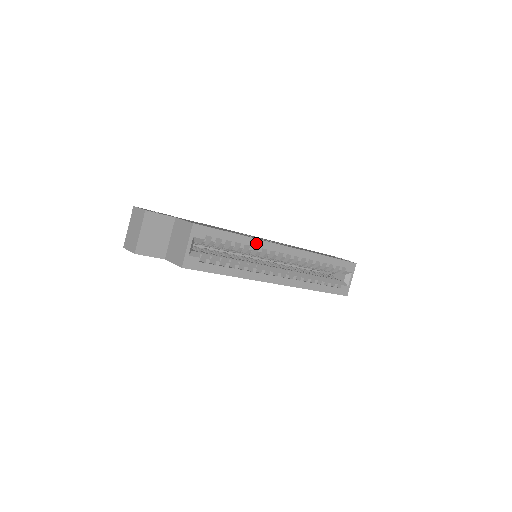
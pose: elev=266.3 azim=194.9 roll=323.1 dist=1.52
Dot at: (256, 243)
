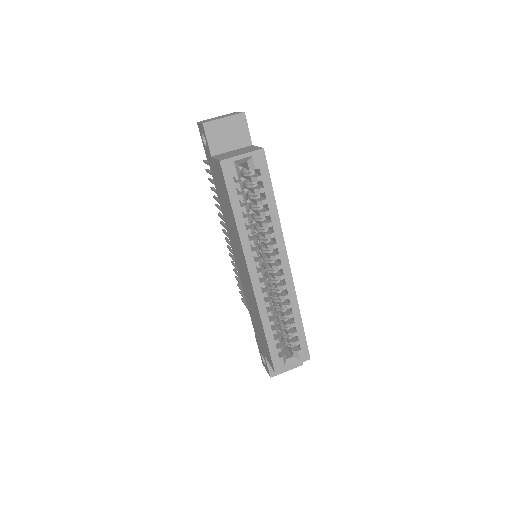
Dot at: (277, 227)
